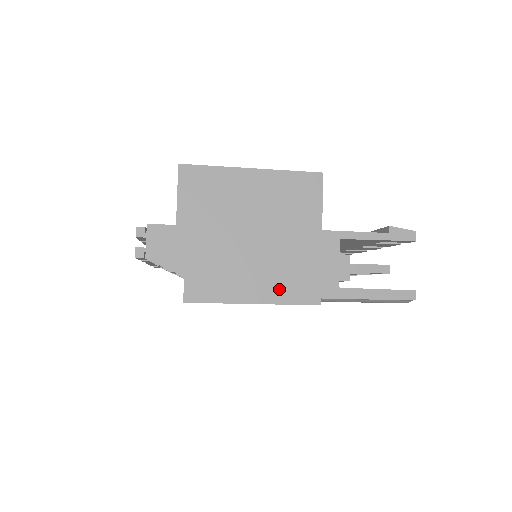
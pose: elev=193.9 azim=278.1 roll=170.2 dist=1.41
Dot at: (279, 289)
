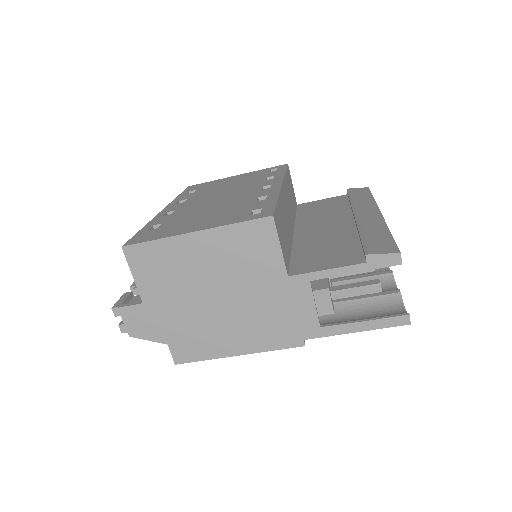
Dot at: (258, 339)
